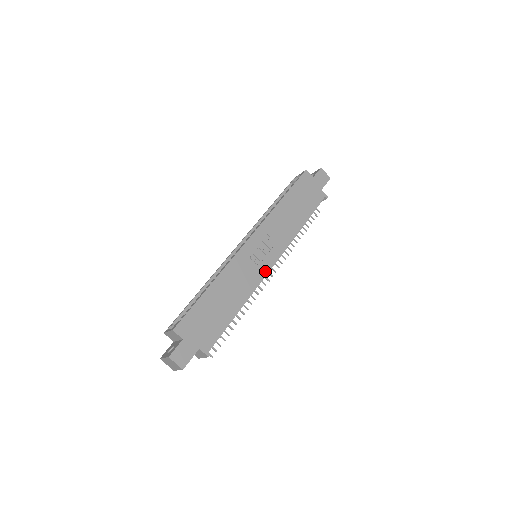
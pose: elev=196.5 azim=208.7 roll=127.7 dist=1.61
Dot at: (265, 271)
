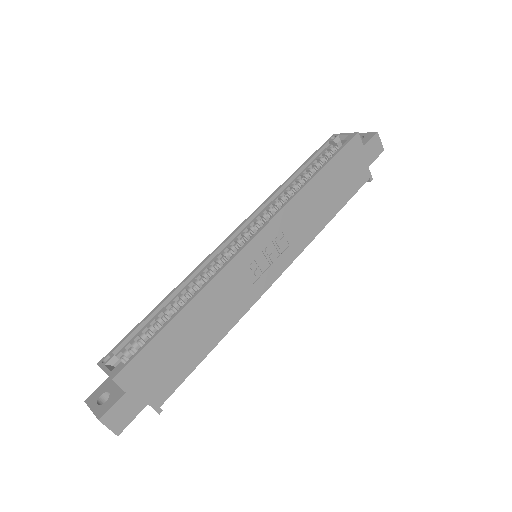
Dot at: (265, 287)
